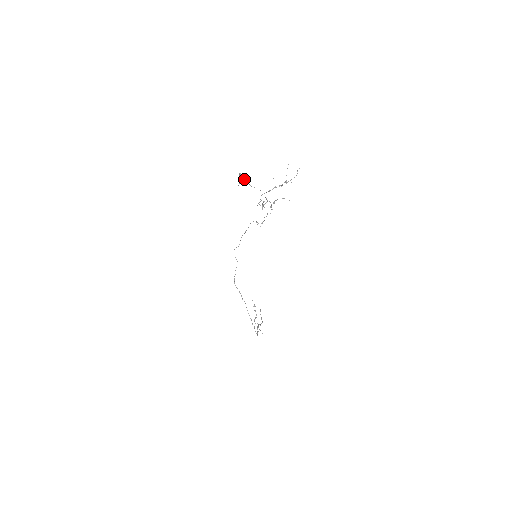
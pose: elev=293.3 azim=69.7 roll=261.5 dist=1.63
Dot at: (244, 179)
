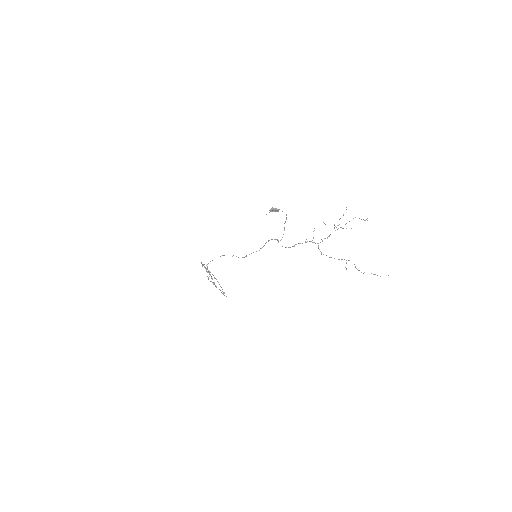
Dot at: (276, 211)
